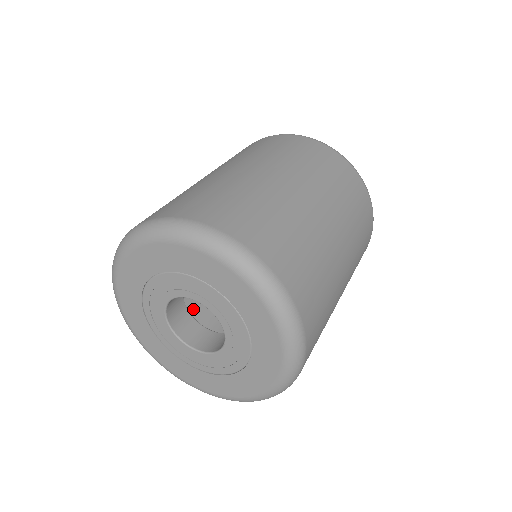
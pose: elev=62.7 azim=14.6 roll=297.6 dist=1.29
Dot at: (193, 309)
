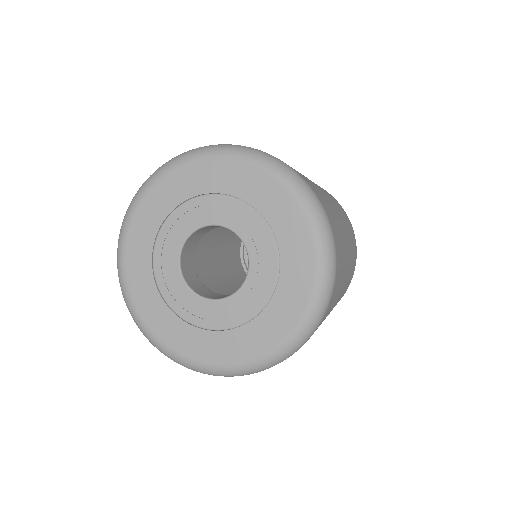
Dot at: occluded
